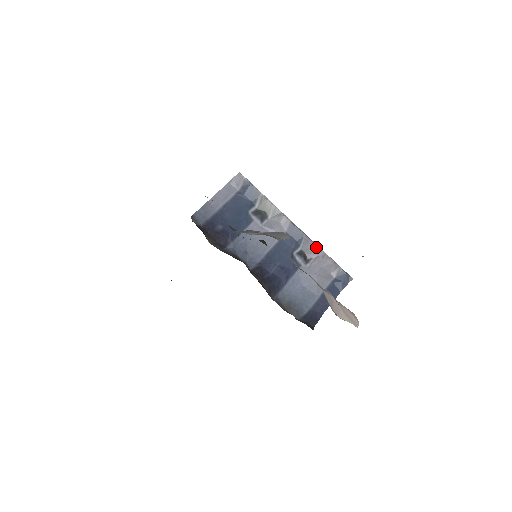
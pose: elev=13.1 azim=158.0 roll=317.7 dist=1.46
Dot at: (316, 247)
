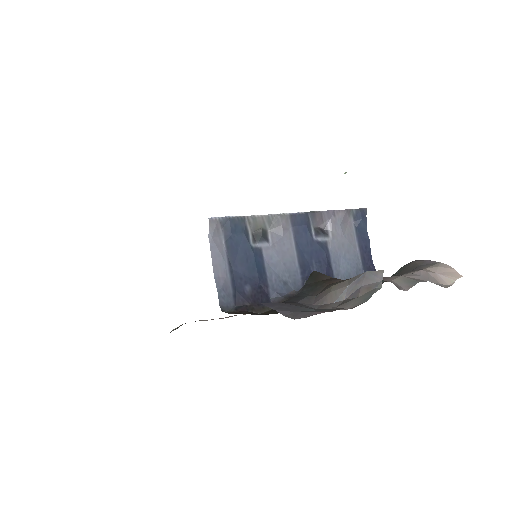
Dot at: (324, 214)
